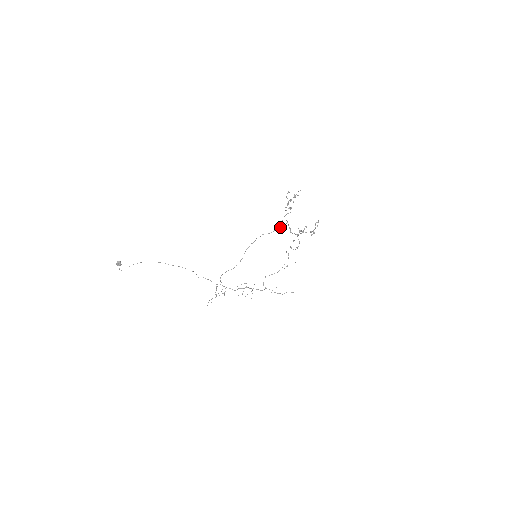
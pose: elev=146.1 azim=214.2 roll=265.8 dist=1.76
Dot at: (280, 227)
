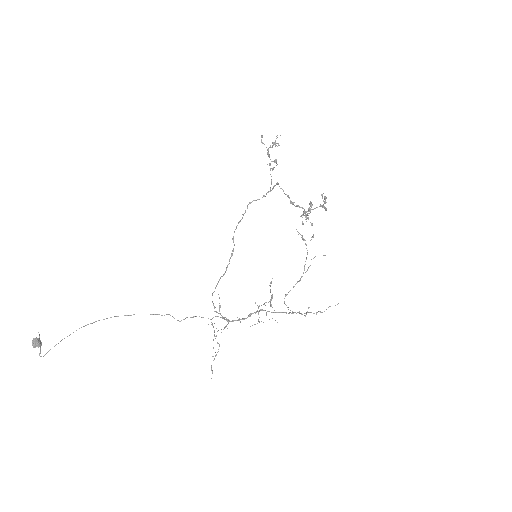
Dot at: occluded
